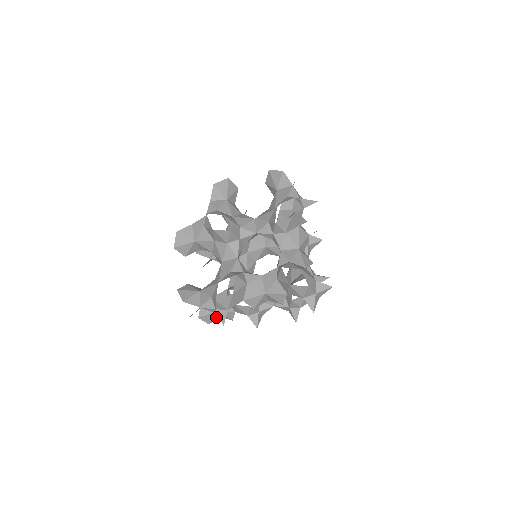
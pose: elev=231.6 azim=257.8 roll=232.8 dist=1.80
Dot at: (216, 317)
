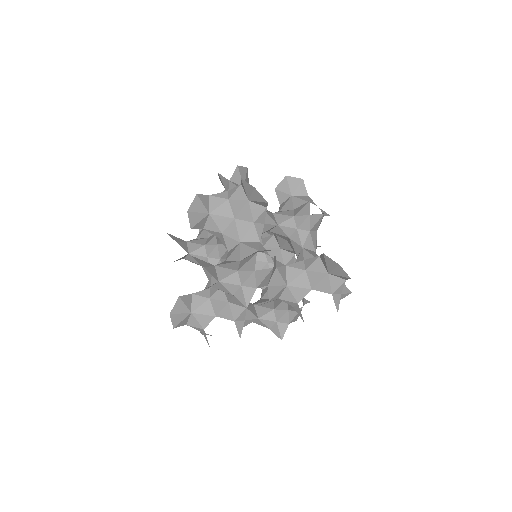
Dot at: (183, 322)
